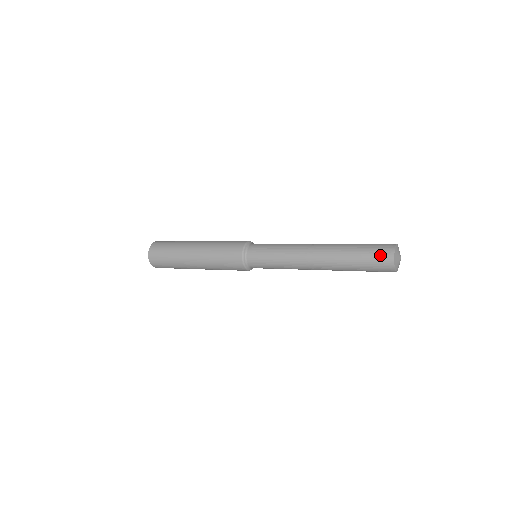
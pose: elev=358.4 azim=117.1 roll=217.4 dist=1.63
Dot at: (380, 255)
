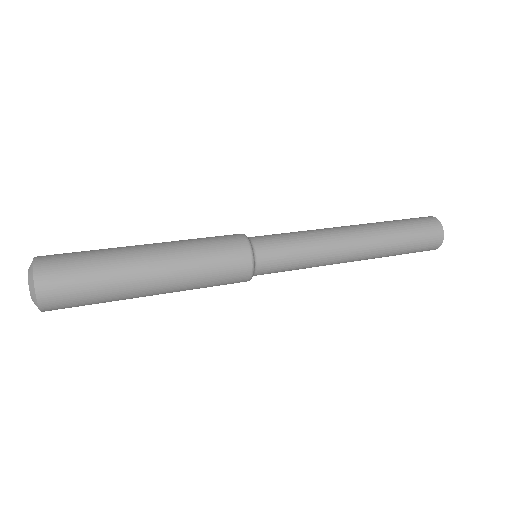
Dot at: occluded
